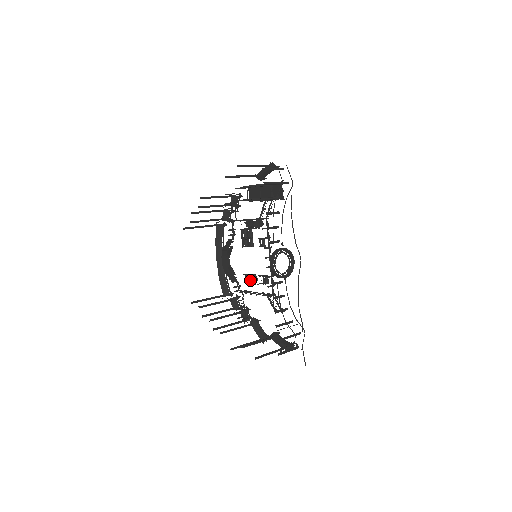
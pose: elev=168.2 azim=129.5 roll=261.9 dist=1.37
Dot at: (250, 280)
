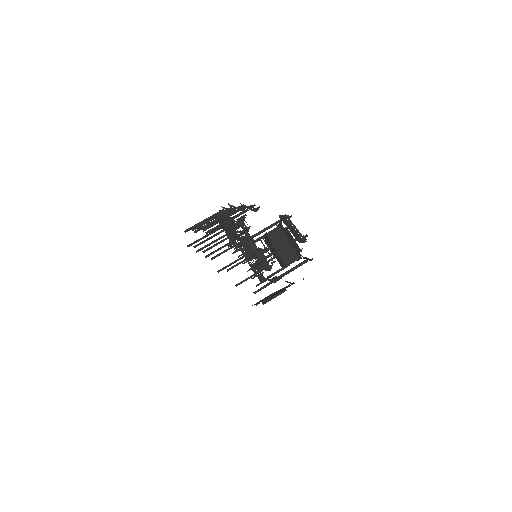
Dot at: (246, 250)
